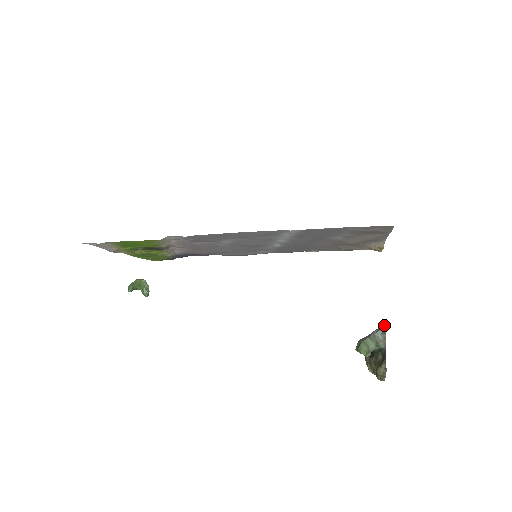
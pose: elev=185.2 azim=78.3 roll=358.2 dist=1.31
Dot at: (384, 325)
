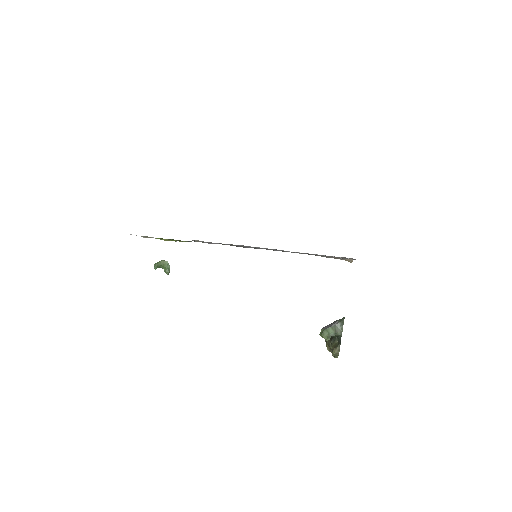
Dot at: (343, 319)
